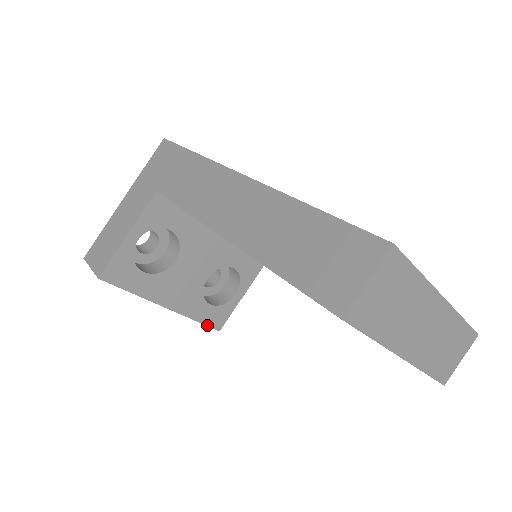
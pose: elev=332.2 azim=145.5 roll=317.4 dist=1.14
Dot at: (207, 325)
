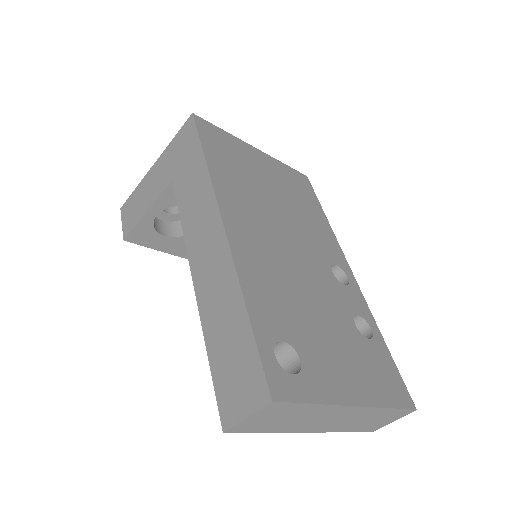
Dot at: occluded
